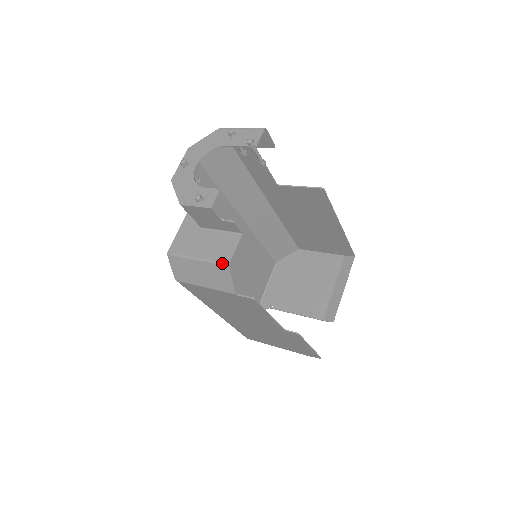
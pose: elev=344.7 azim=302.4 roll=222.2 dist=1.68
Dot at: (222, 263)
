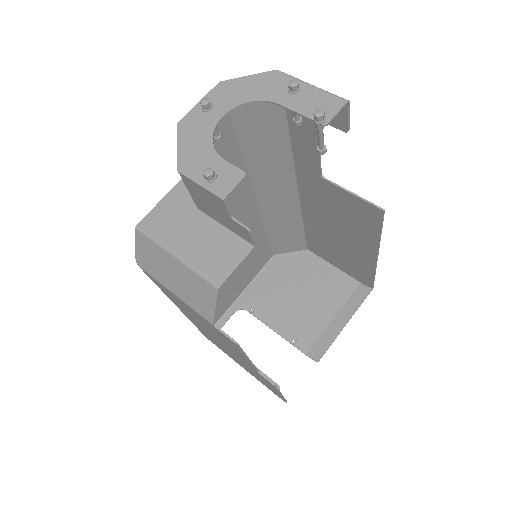
Dot at: (210, 280)
